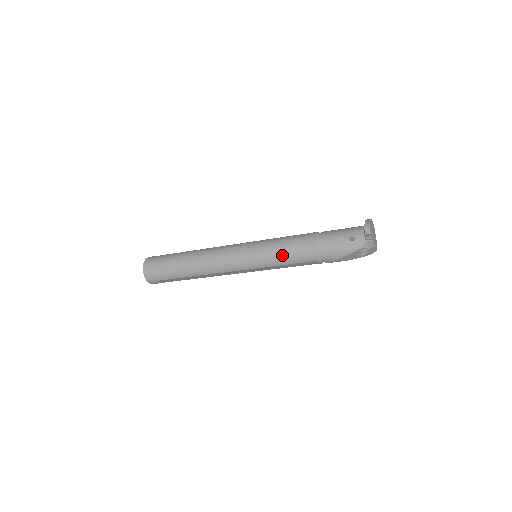
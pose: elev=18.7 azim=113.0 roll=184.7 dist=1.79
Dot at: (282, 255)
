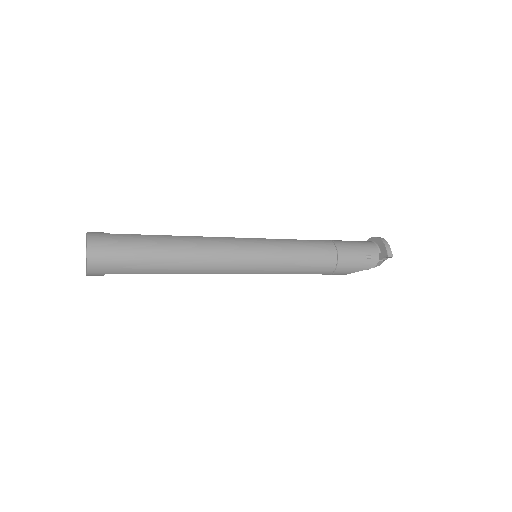
Dot at: (300, 264)
